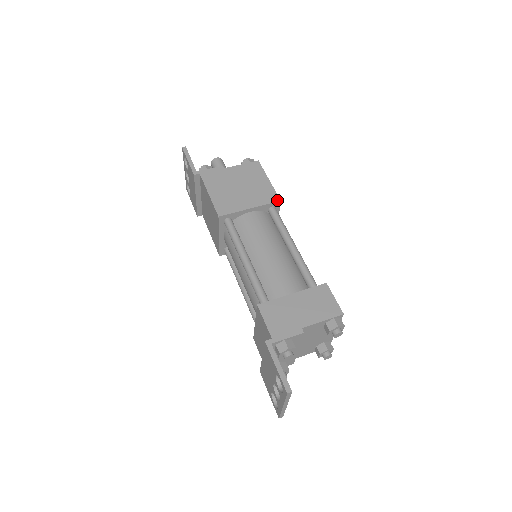
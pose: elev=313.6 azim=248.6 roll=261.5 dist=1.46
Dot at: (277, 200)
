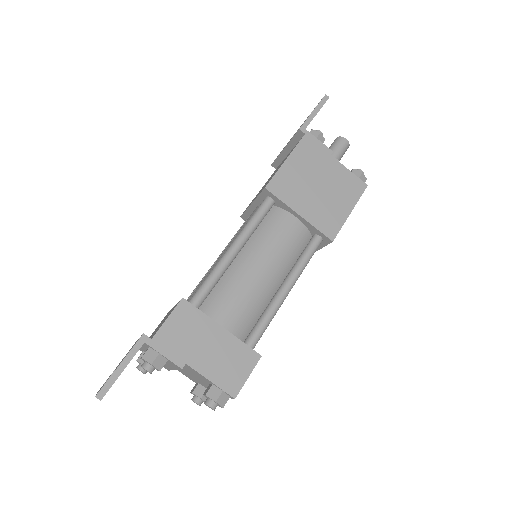
Dot at: (331, 237)
